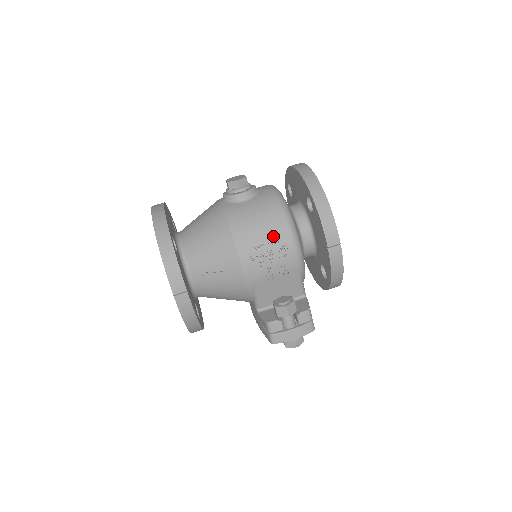
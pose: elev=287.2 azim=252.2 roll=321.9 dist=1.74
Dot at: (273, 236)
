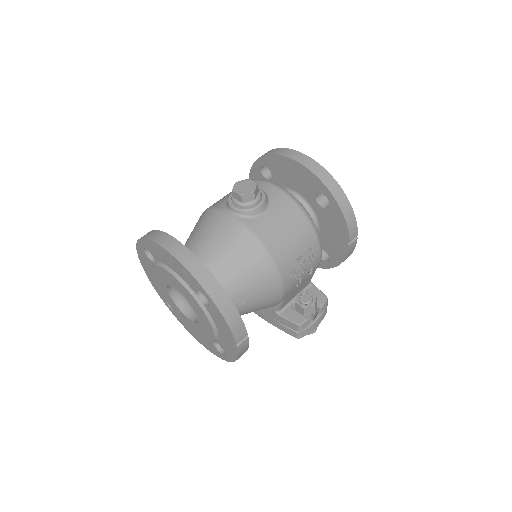
Dot at: (304, 246)
